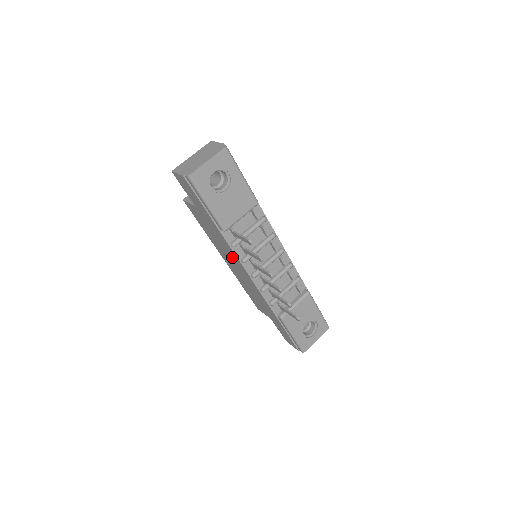
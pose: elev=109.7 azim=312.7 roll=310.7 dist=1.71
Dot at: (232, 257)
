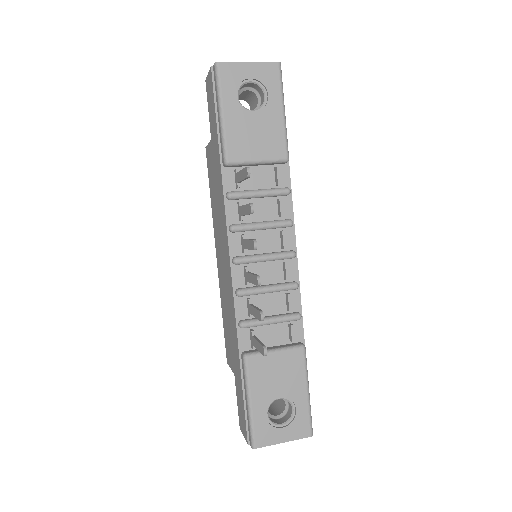
Dot at: (222, 229)
